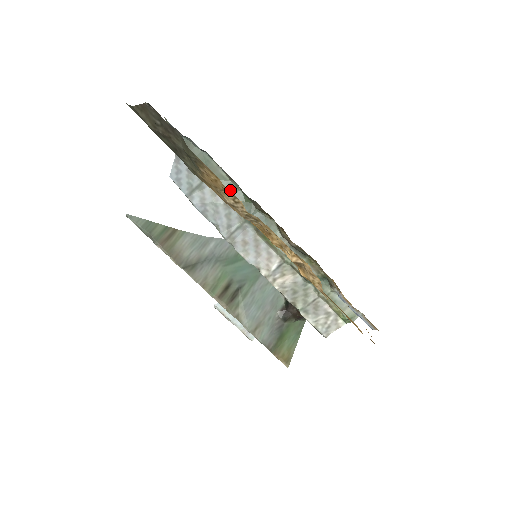
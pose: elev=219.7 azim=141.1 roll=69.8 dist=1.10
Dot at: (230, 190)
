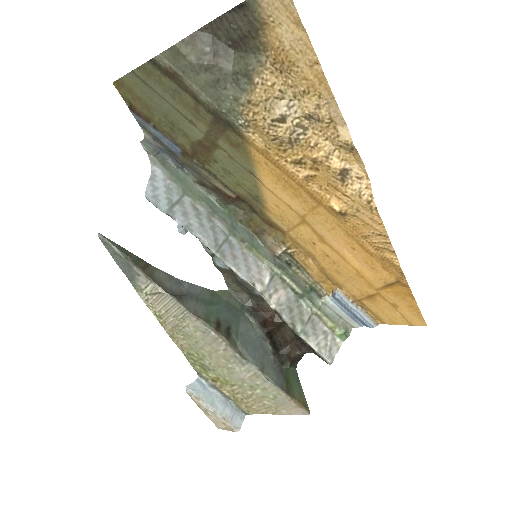
Dot at: (210, 204)
